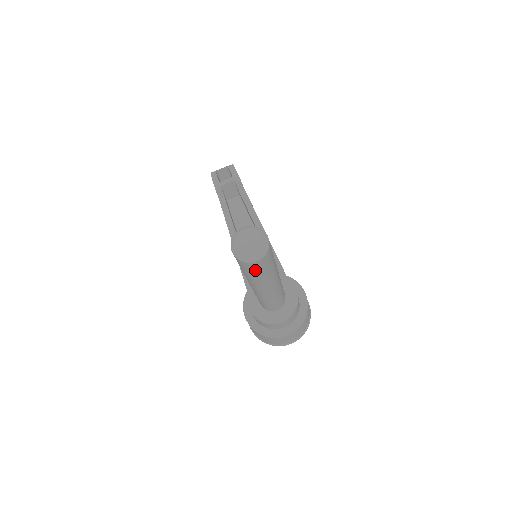
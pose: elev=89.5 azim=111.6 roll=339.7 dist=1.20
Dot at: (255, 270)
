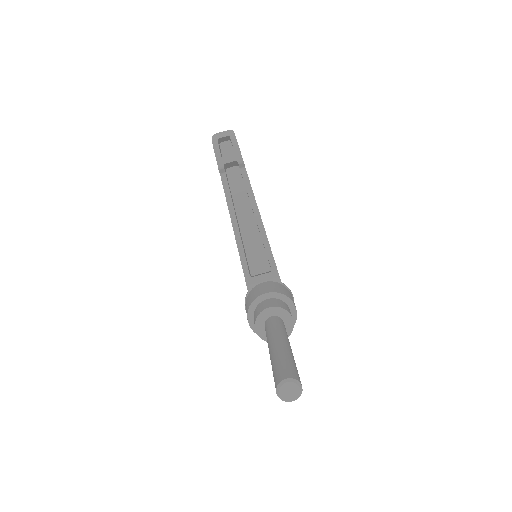
Dot at: occluded
